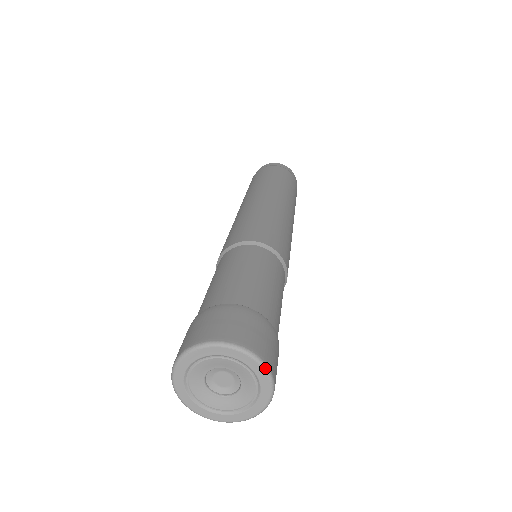
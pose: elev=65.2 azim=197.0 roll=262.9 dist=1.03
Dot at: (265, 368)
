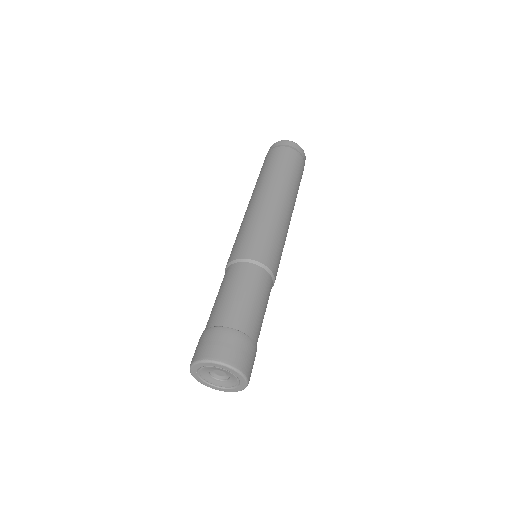
Dot at: (223, 365)
